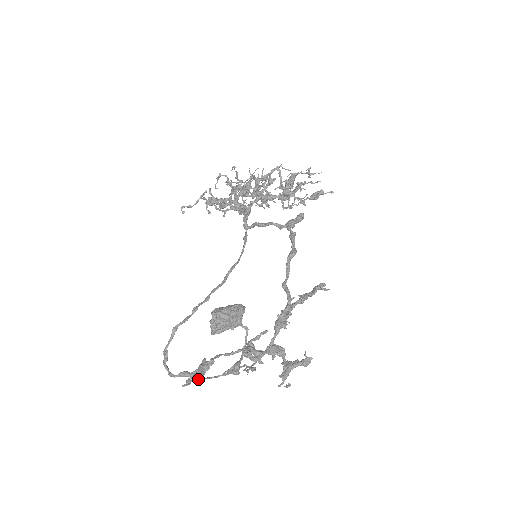
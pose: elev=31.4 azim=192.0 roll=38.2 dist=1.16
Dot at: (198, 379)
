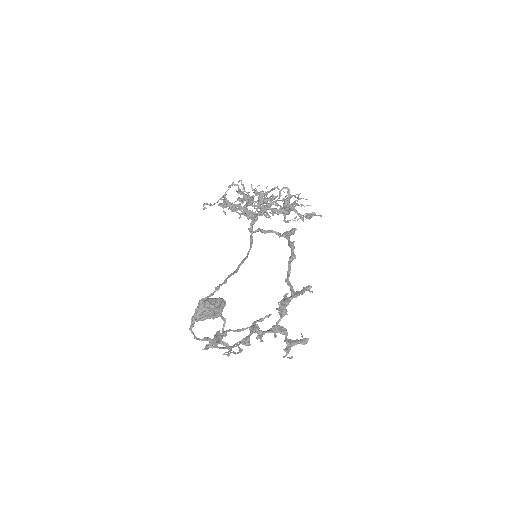
Dot at: (215, 346)
